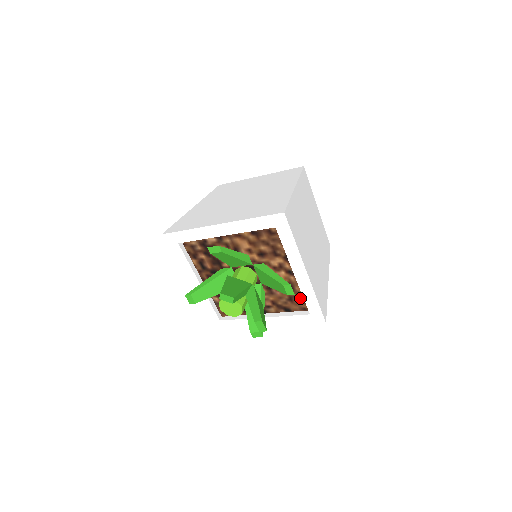
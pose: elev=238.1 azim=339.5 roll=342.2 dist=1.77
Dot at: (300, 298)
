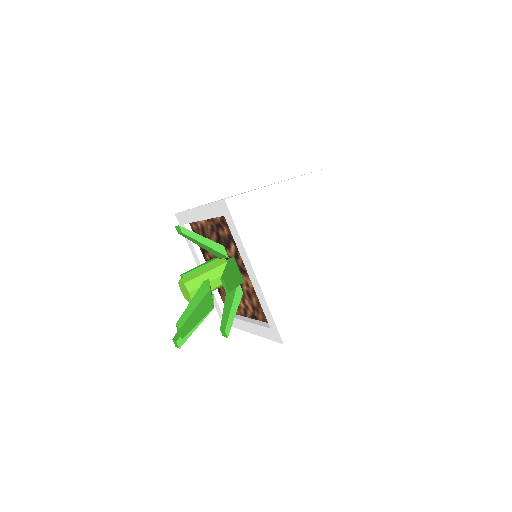
Dot at: occluded
